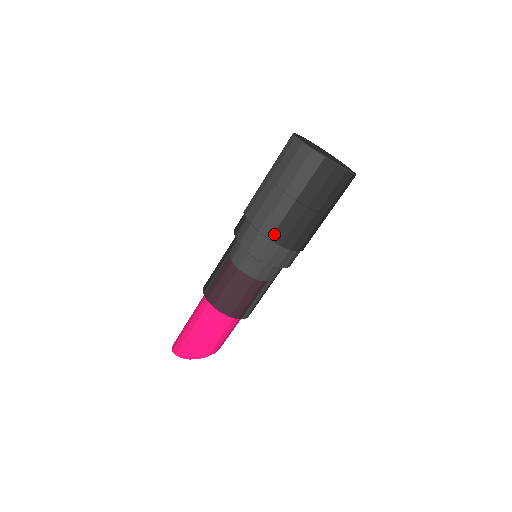
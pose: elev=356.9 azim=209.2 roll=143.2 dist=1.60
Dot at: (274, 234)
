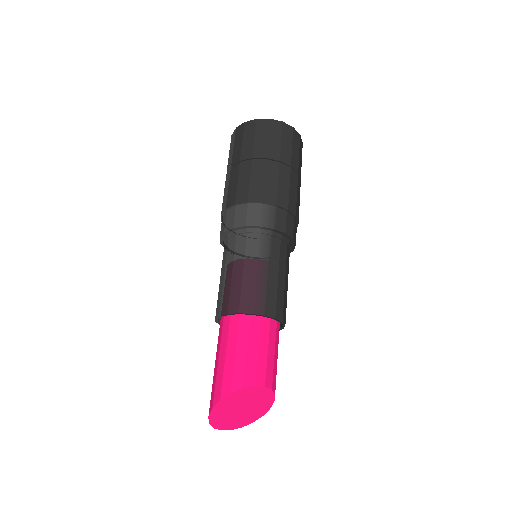
Dot at: (227, 202)
